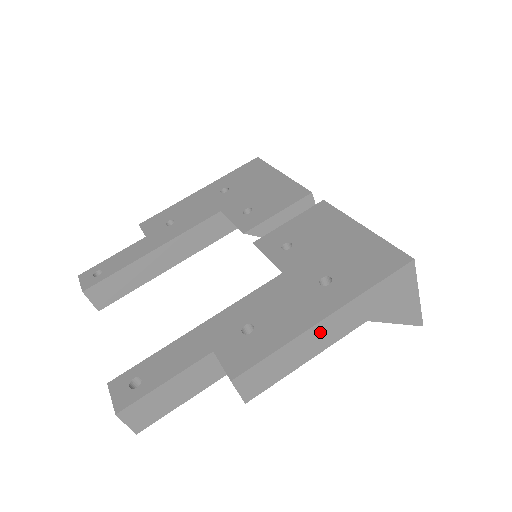
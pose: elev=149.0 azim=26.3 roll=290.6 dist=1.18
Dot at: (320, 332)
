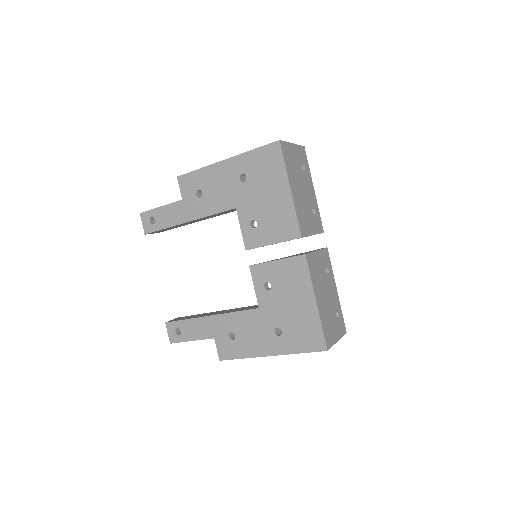
Dot at: occluded
